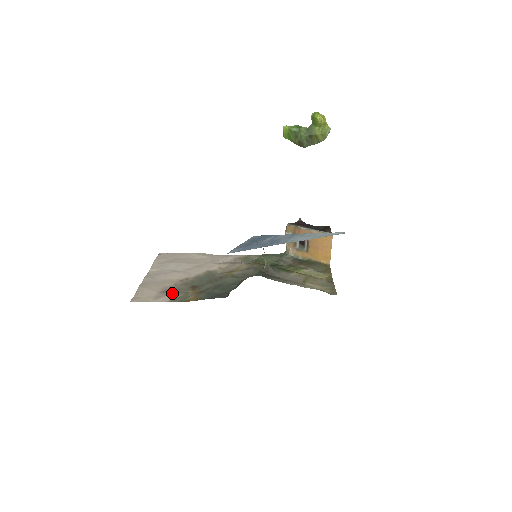
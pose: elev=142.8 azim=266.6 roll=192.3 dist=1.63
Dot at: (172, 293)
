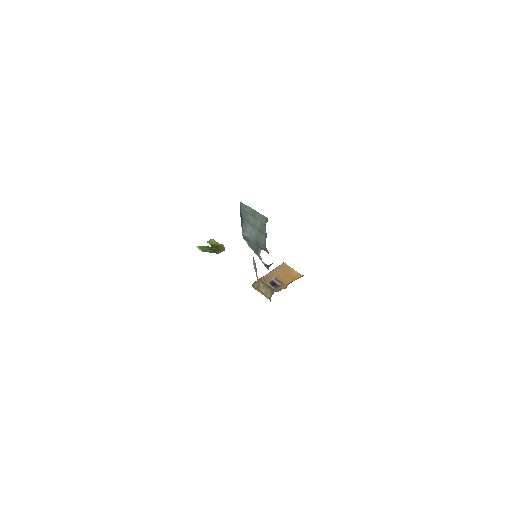
Dot at: occluded
